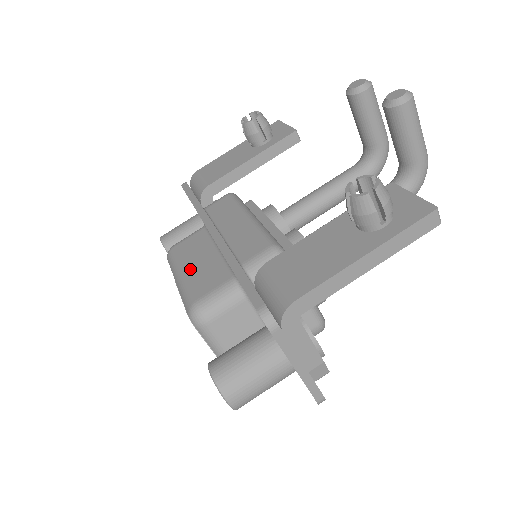
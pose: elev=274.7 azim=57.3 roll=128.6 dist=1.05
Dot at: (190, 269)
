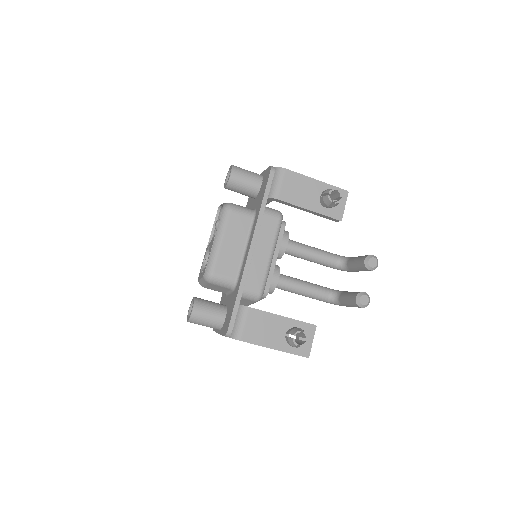
Dot at: (226, 245)
